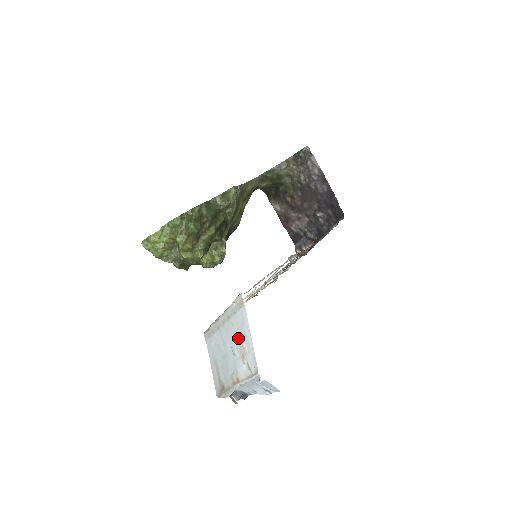
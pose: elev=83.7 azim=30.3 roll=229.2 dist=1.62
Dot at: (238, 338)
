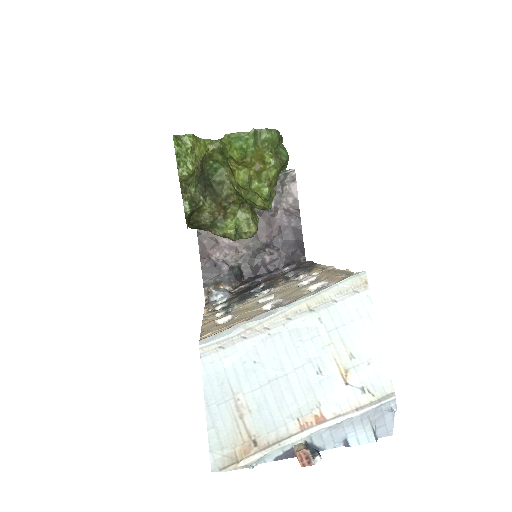
Dot at: (336, 342)
